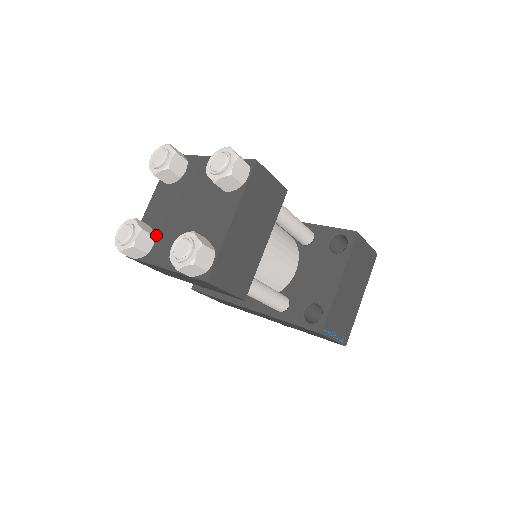
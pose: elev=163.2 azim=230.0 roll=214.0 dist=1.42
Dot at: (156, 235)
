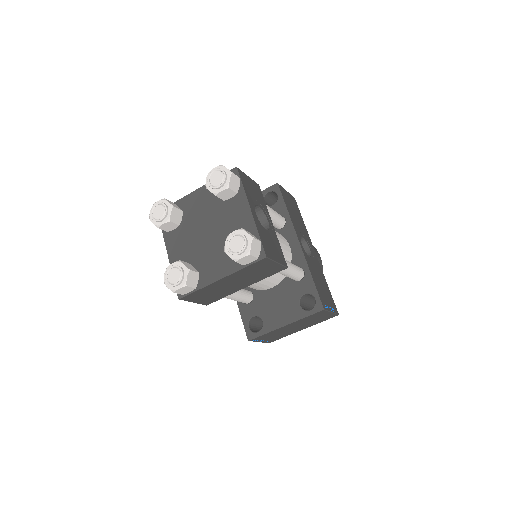
Dot at: (181, 224)
